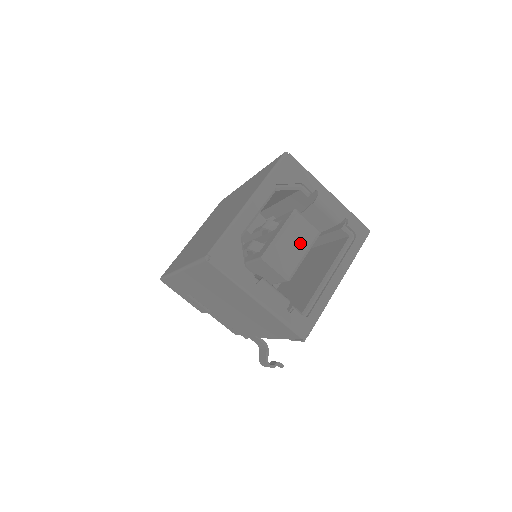
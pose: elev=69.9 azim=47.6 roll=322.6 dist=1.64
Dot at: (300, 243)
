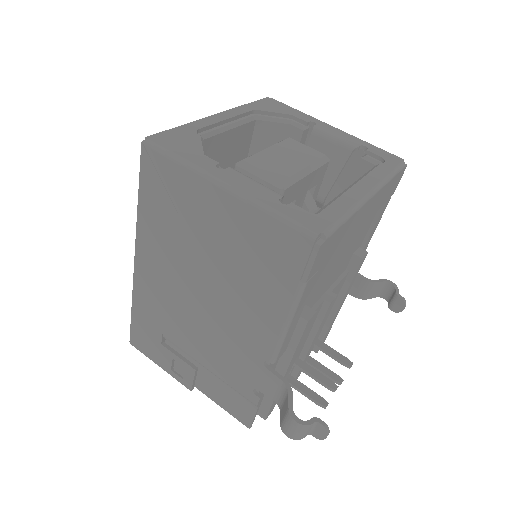
Dot at: (297, 158)
